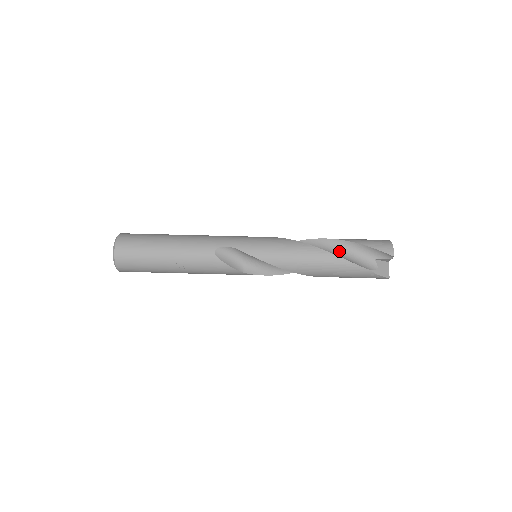
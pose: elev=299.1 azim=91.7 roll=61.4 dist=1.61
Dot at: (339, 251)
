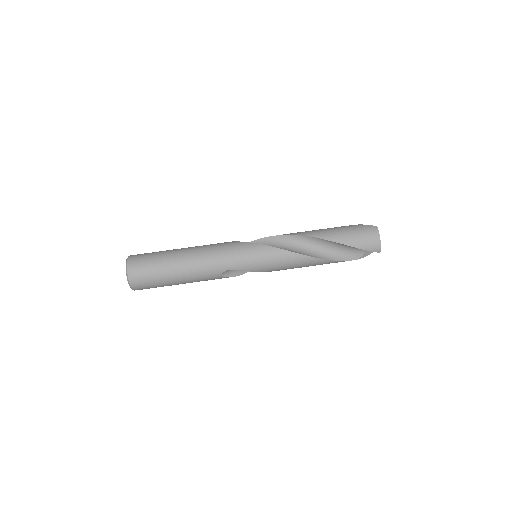
Dot at: (332, 248)
